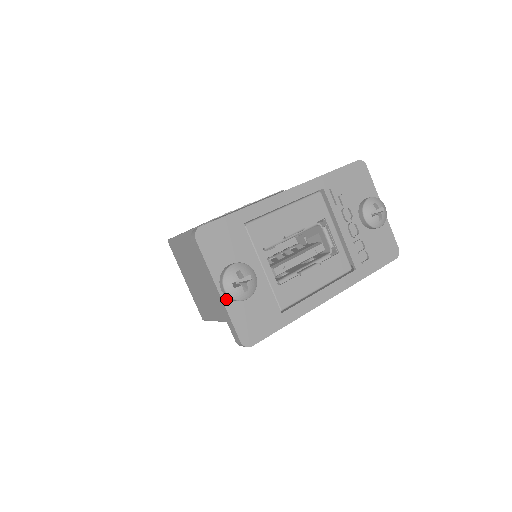
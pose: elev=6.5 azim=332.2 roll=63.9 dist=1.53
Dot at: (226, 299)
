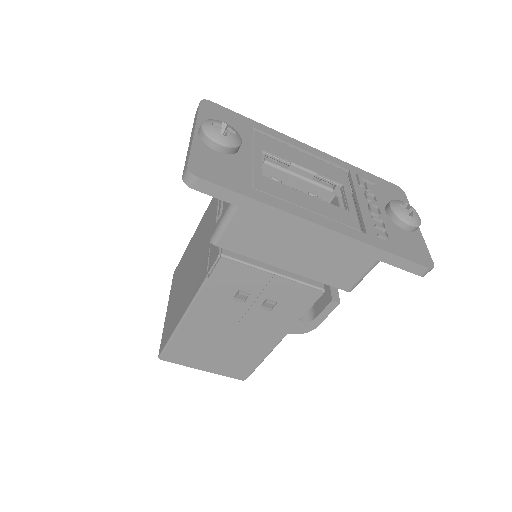
Dot at: (198, 138)
